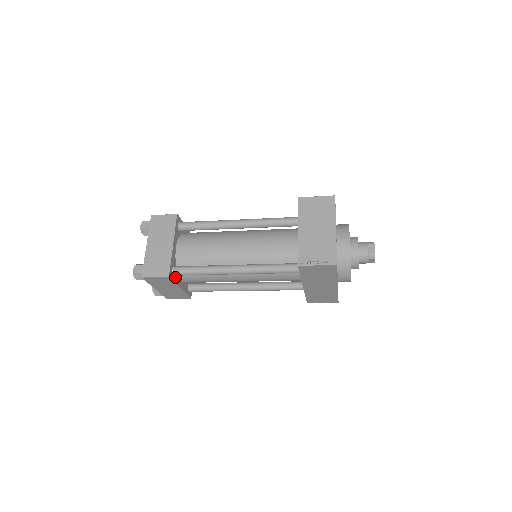
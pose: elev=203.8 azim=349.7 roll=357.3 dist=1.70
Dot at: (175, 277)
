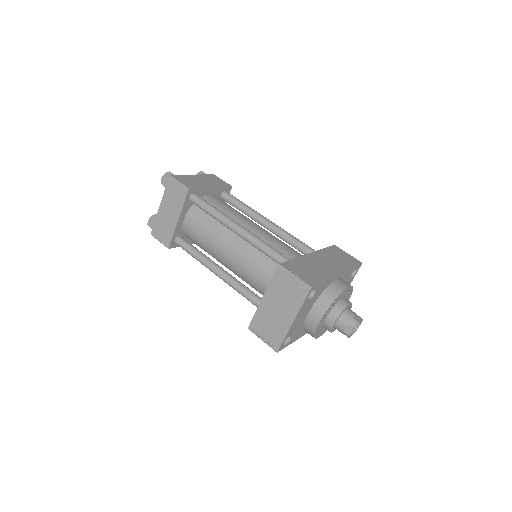
Dot at: occluded
